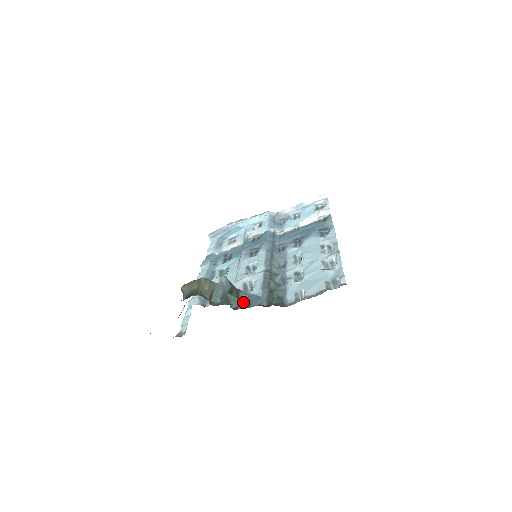
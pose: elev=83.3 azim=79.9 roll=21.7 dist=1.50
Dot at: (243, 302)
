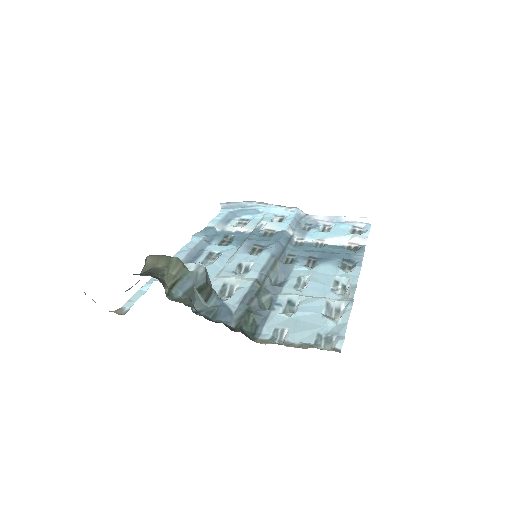
Dot at: (210, 309)
